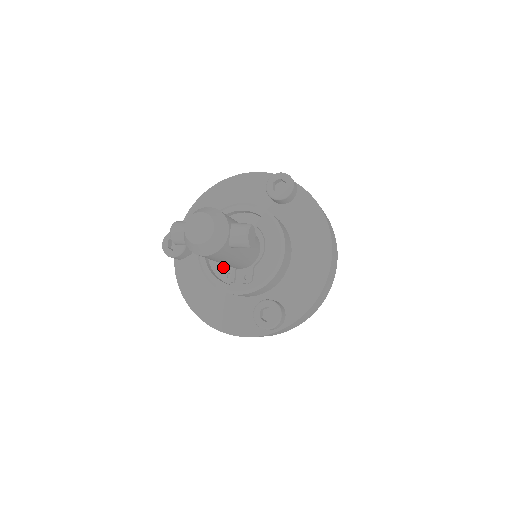
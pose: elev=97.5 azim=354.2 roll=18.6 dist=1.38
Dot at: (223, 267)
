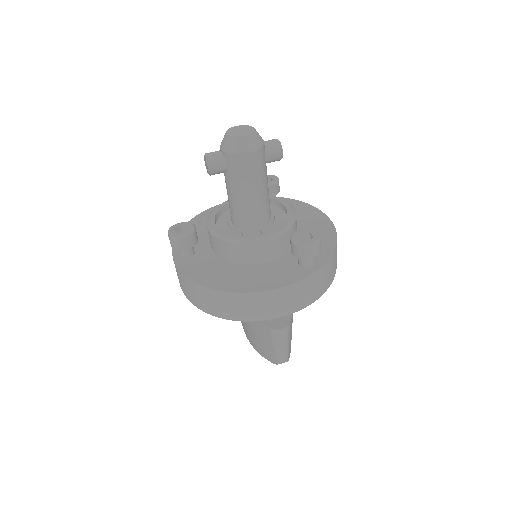
Dot at: (239, 235)
